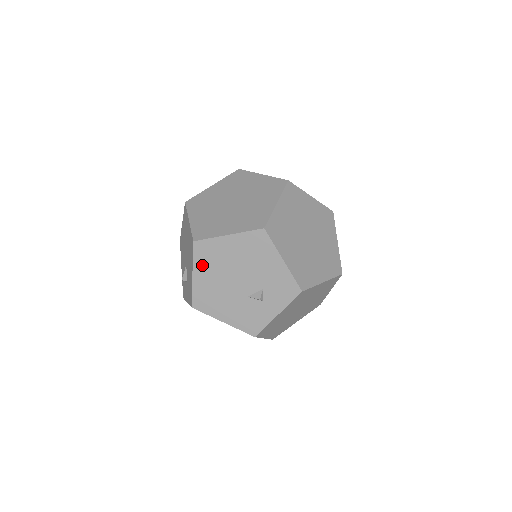
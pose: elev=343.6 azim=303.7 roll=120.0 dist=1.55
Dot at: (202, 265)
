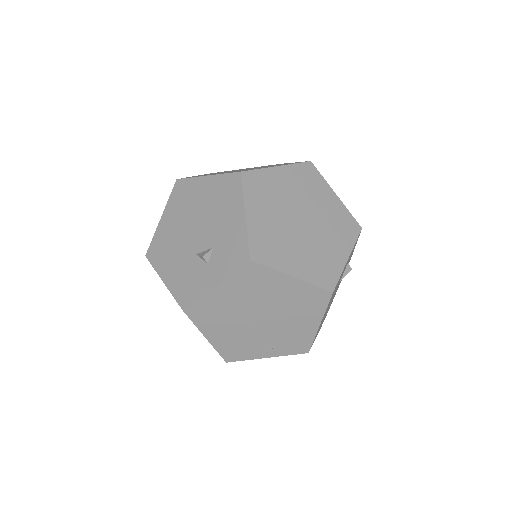
Dot at: (173, 207)
